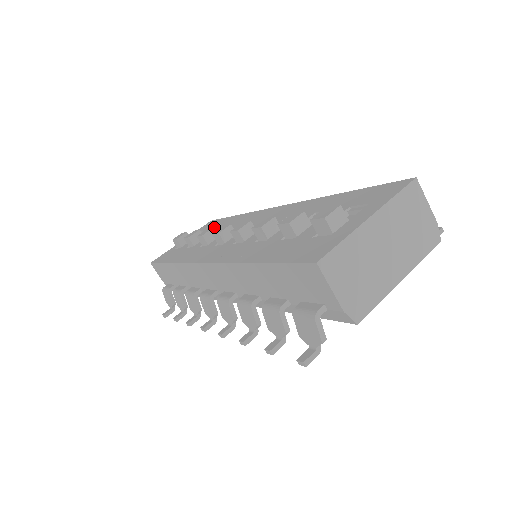
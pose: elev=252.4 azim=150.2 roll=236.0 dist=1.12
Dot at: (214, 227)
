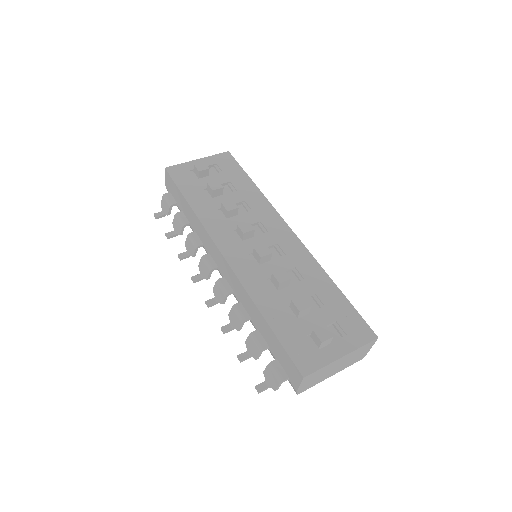
Dot at: (232, 179)
